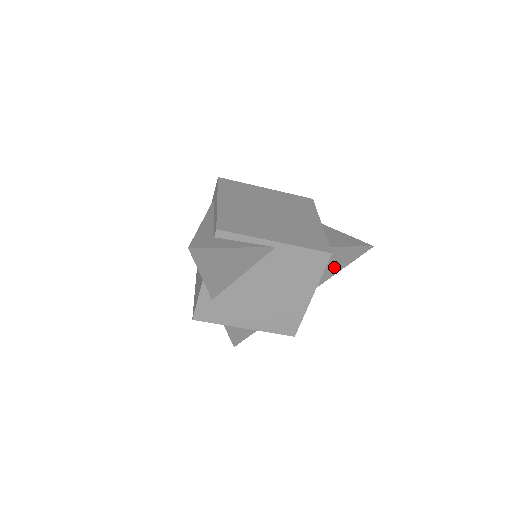
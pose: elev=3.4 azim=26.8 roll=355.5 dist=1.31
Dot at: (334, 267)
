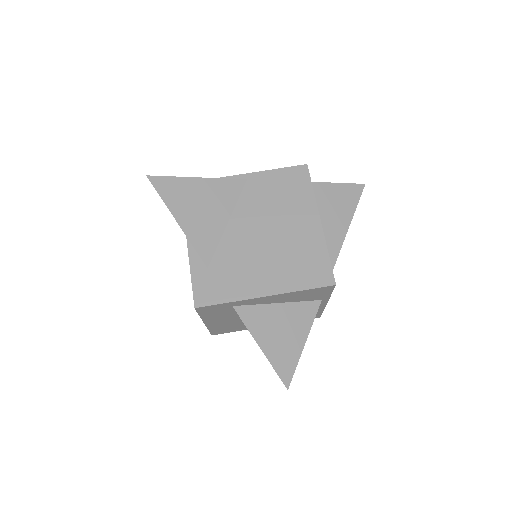
Dot at: (339, 217)
